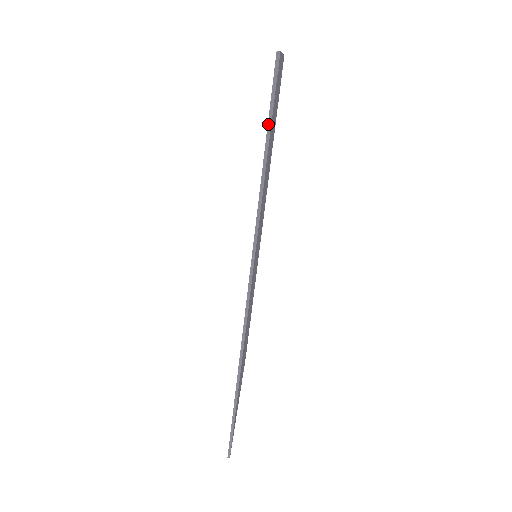
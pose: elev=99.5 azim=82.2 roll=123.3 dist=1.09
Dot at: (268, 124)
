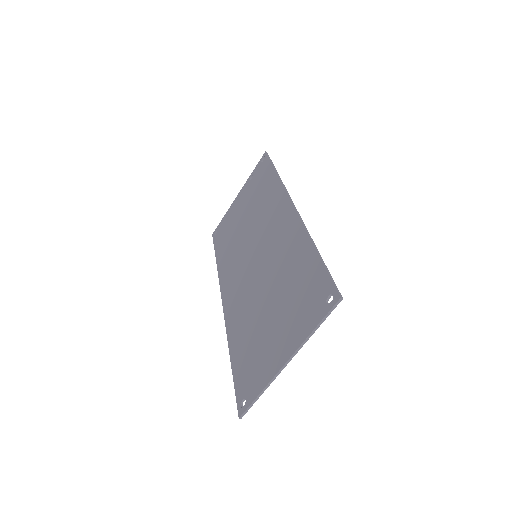
Dot at: (234, 382)
